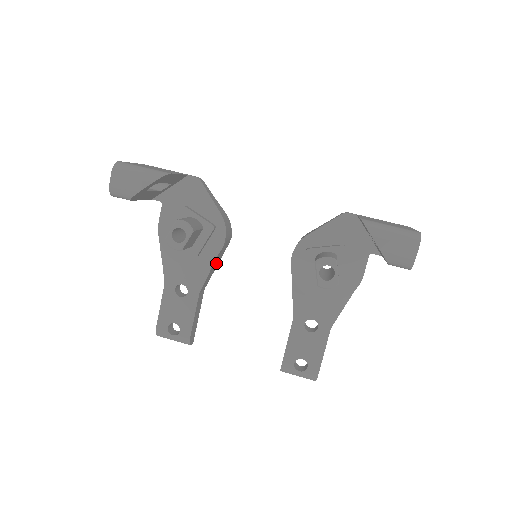
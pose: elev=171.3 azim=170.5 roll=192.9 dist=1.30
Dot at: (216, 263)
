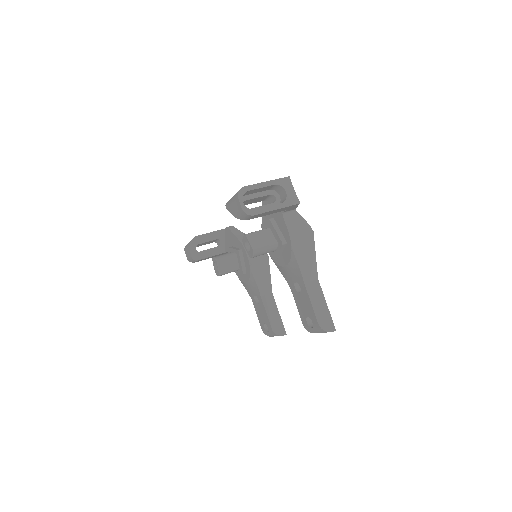
Dot at: (262, 272)
